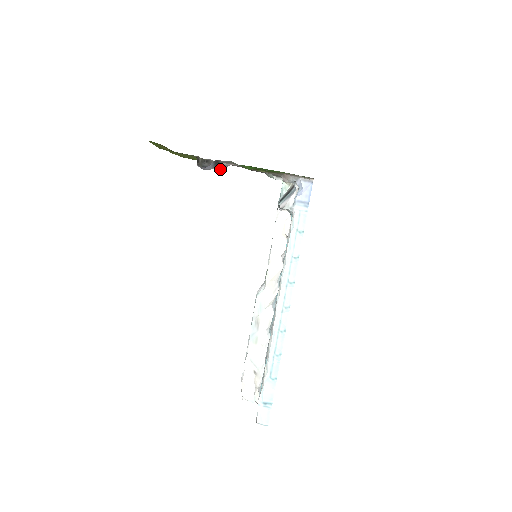
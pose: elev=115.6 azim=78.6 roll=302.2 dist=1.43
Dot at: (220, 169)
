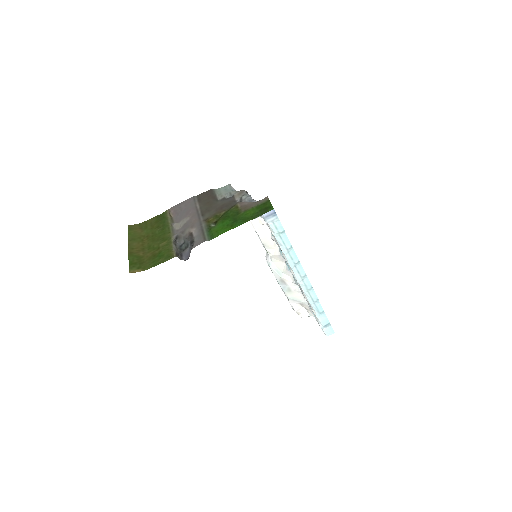
Dot at: (180, 218)
